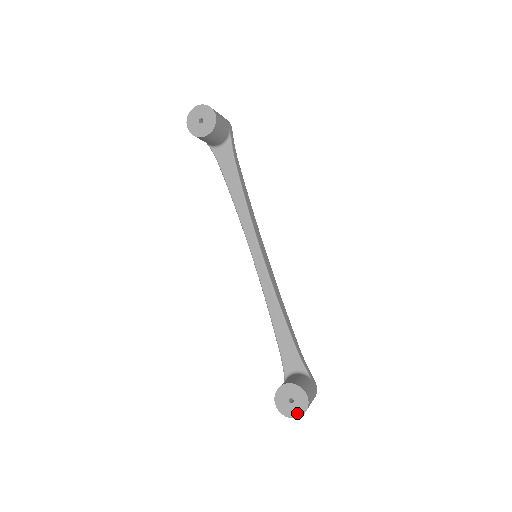
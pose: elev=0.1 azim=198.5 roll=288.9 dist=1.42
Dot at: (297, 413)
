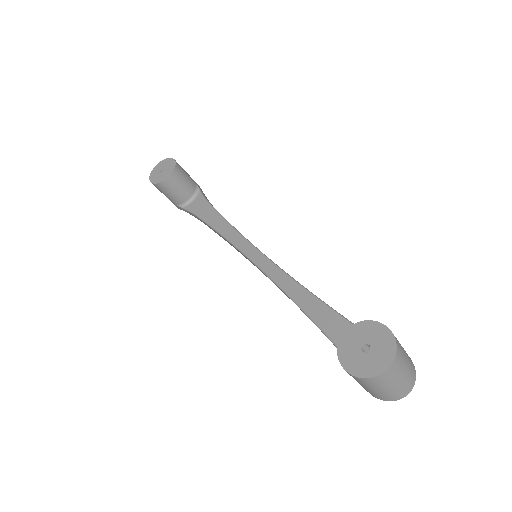
Dot at: (384, 360)
